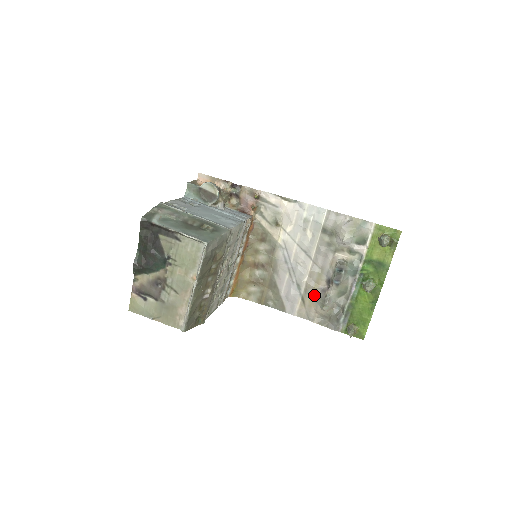
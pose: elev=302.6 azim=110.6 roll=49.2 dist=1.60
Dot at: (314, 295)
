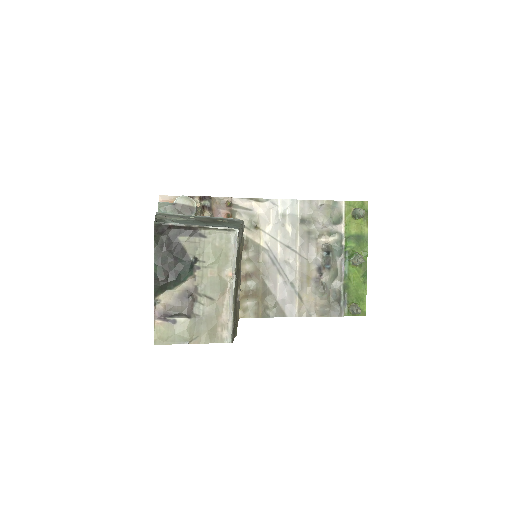
Dot at: (309, 288)
